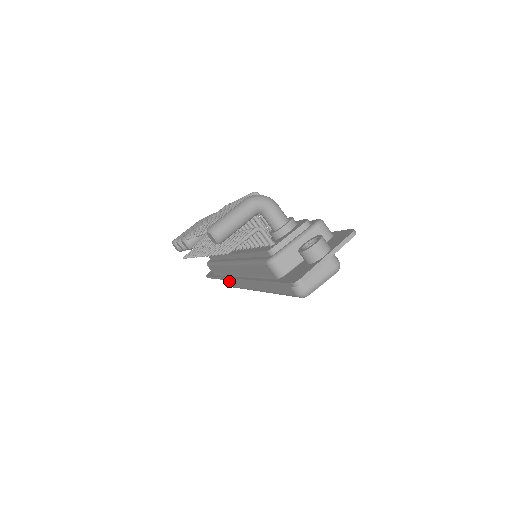
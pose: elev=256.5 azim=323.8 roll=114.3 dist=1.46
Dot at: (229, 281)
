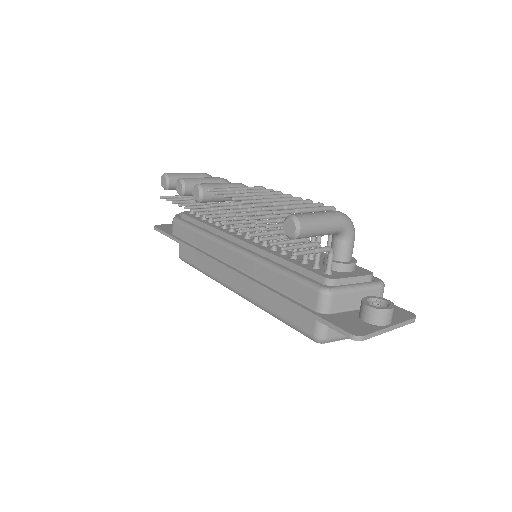
Dot at: (187, 252)
